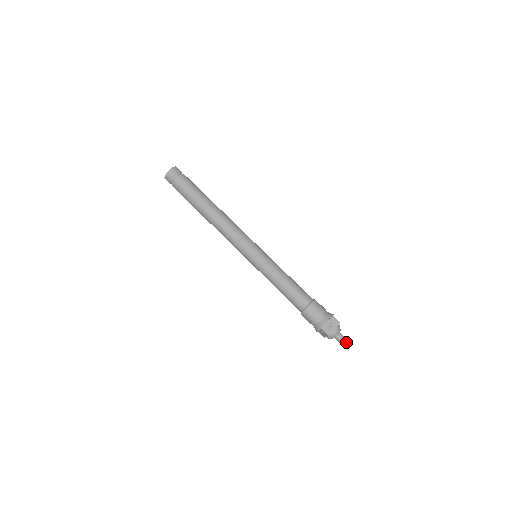
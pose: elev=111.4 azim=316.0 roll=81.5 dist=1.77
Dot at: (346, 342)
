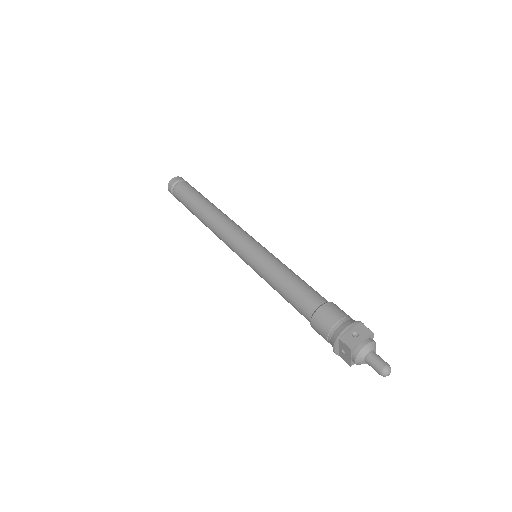
Dot at: (385, 366)
